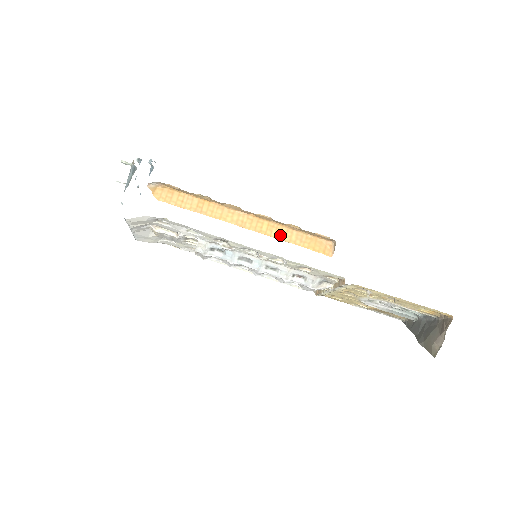
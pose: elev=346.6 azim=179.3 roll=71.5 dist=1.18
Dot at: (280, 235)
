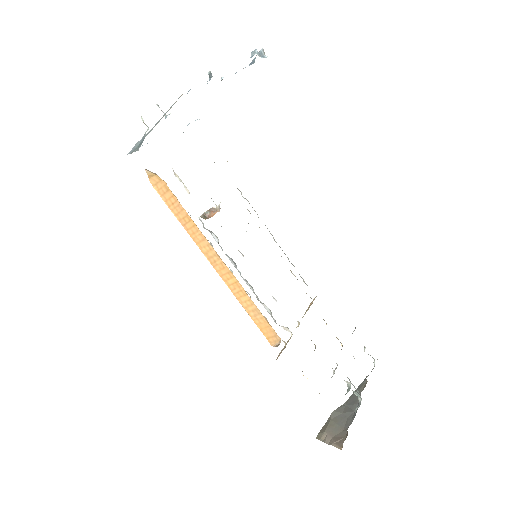
Dot at: (240, 297)
